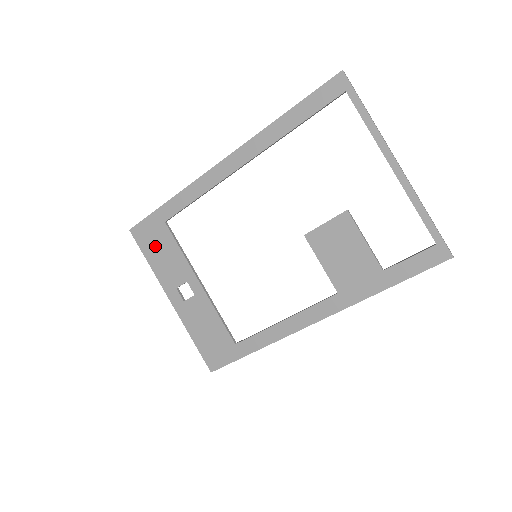
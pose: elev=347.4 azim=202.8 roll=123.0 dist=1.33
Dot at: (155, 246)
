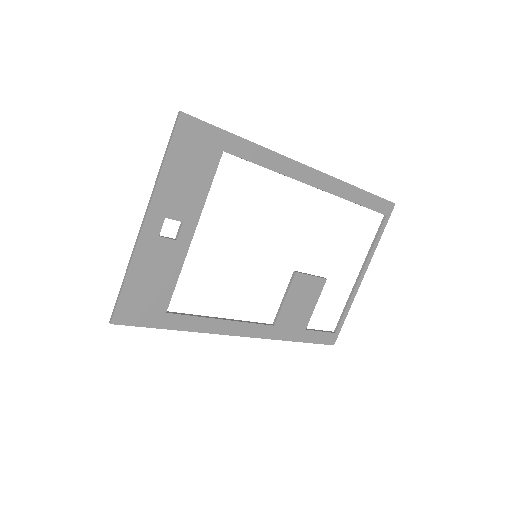
Dot at: (190, 159)
